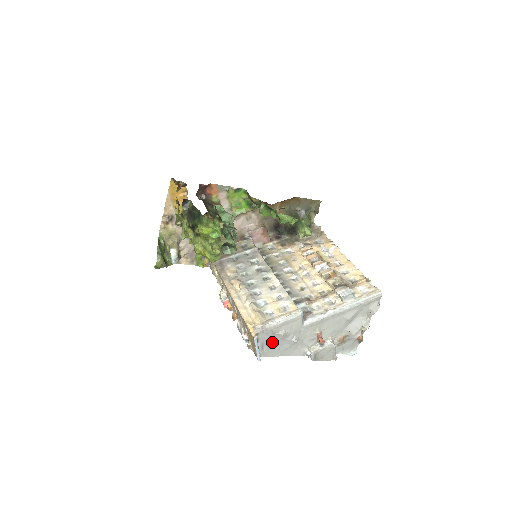
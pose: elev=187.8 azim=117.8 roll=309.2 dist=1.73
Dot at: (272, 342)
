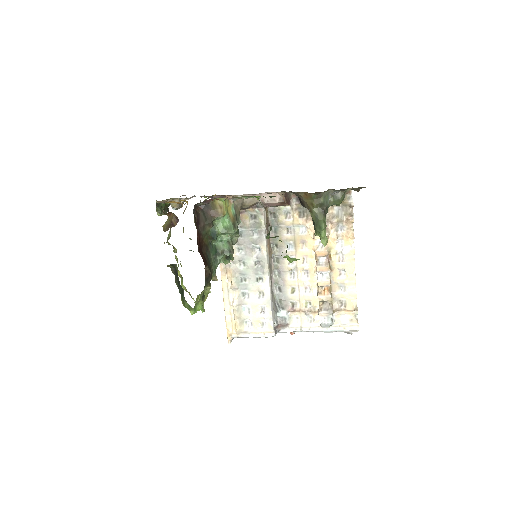
Dot at: occluded
